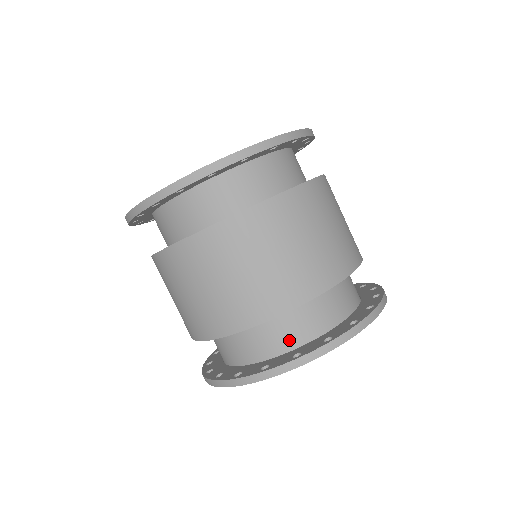
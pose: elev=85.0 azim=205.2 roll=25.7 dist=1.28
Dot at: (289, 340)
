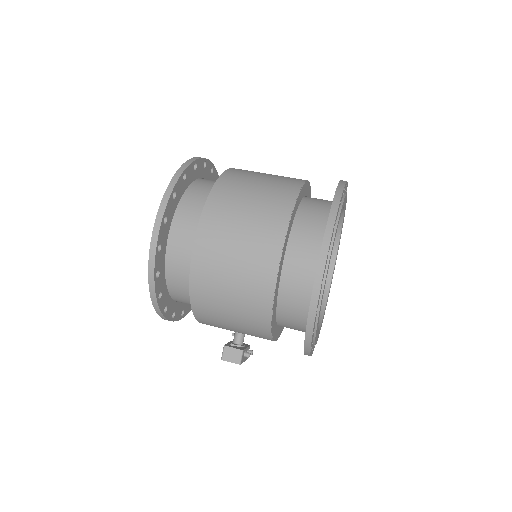
Dot at: (326, 204)
